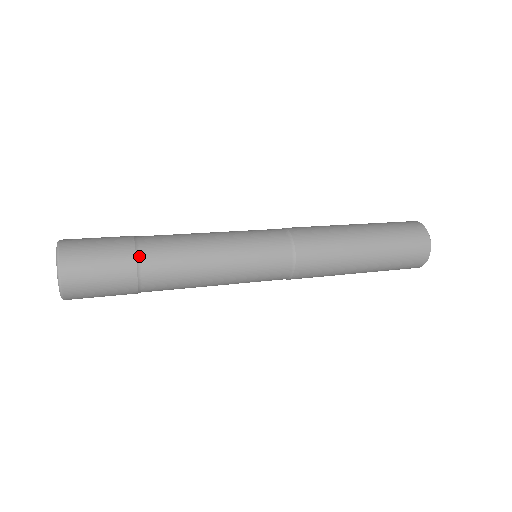
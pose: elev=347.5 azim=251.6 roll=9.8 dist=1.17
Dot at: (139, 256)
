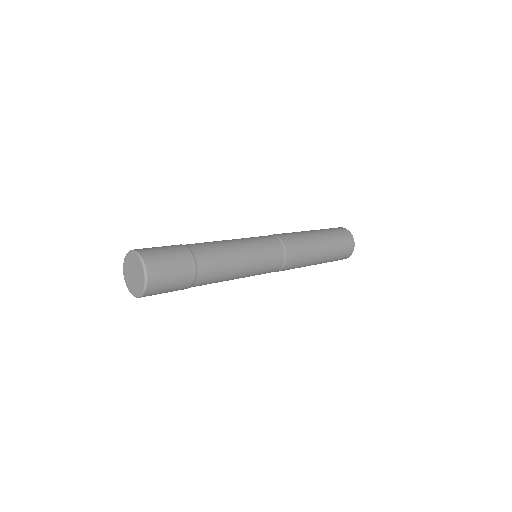
Dot at: (193, 253)
